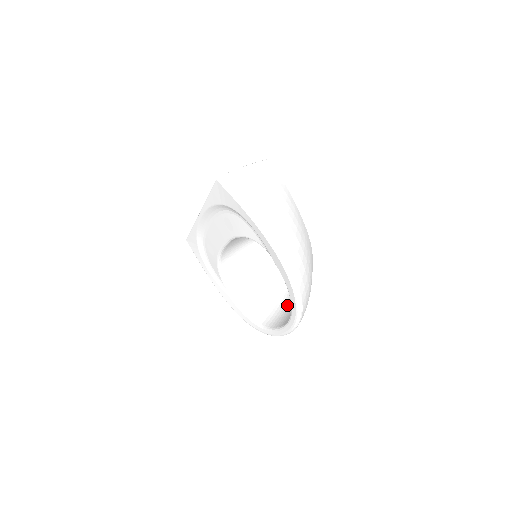
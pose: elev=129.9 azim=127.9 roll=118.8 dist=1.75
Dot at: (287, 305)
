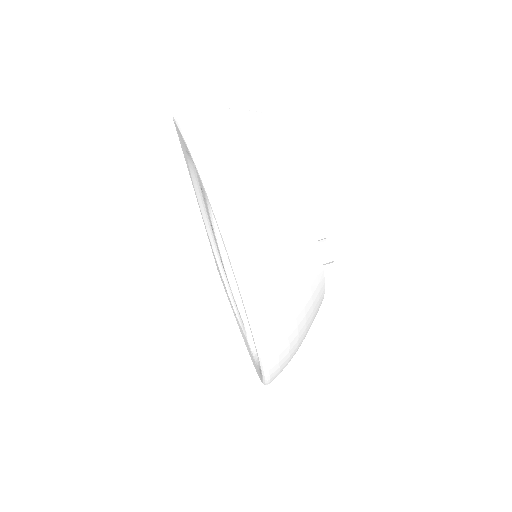
Dot at: occluded
